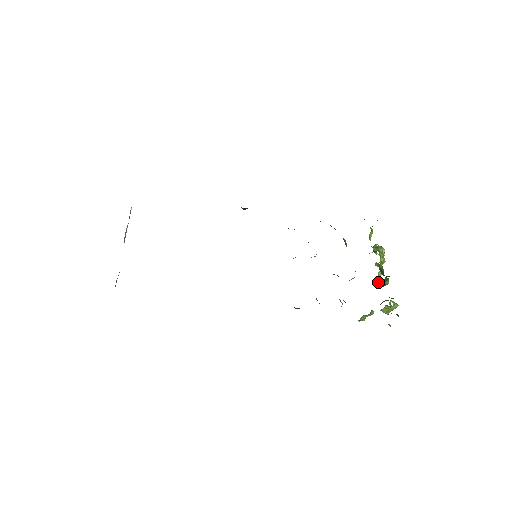
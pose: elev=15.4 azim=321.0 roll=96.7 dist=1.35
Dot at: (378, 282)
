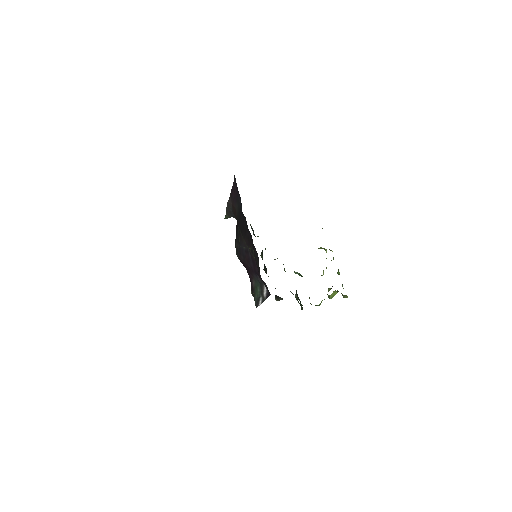
Dot at: (322, 275)
